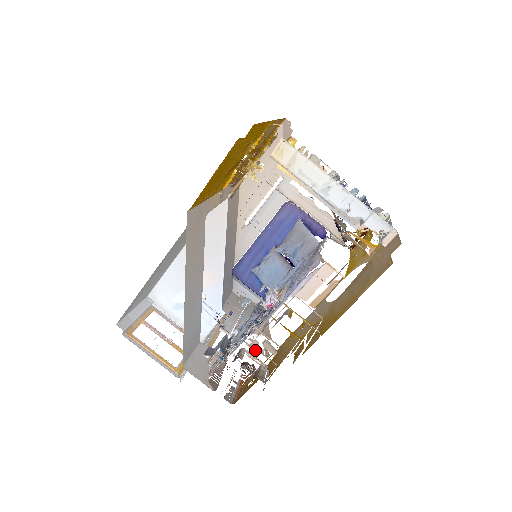
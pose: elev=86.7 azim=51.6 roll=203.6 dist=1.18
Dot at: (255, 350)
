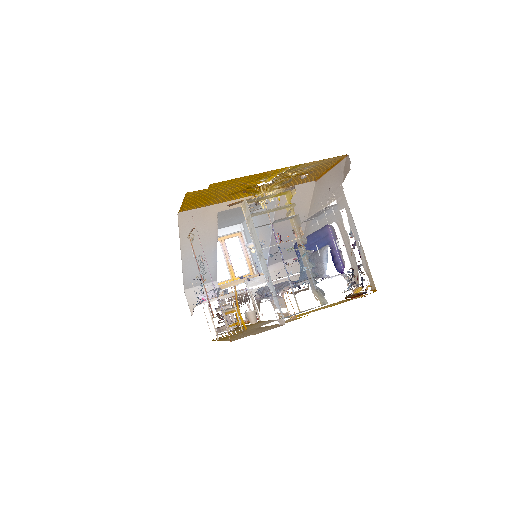
Dot at: occluded
